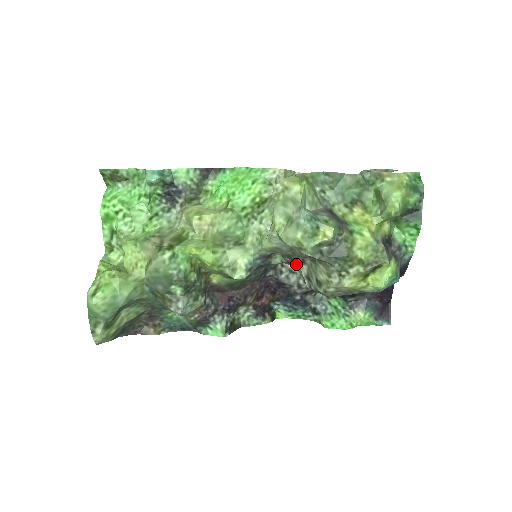
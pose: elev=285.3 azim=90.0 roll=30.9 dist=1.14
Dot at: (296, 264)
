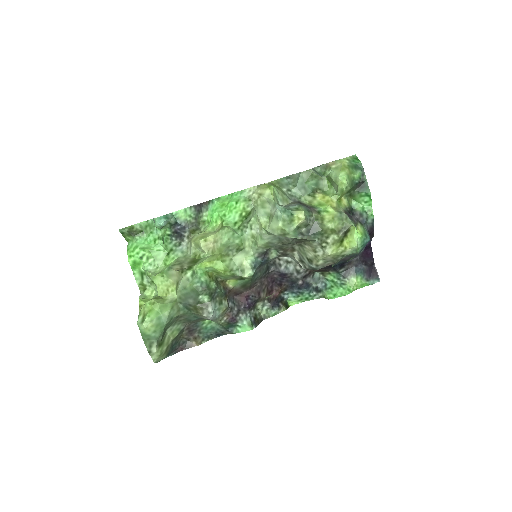
Dot at: (289, 253)
